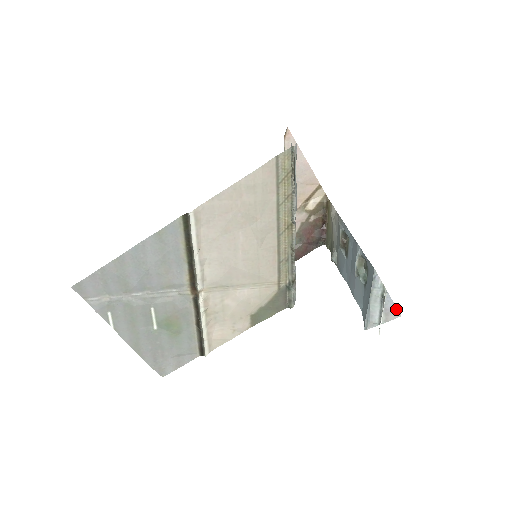
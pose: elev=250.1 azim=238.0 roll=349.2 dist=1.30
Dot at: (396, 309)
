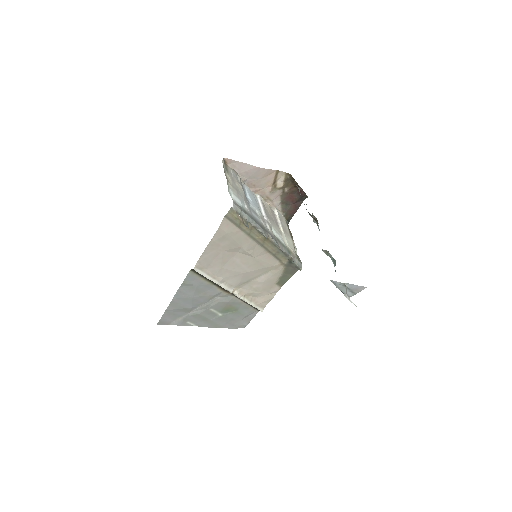
Dot at: (361, 286)
